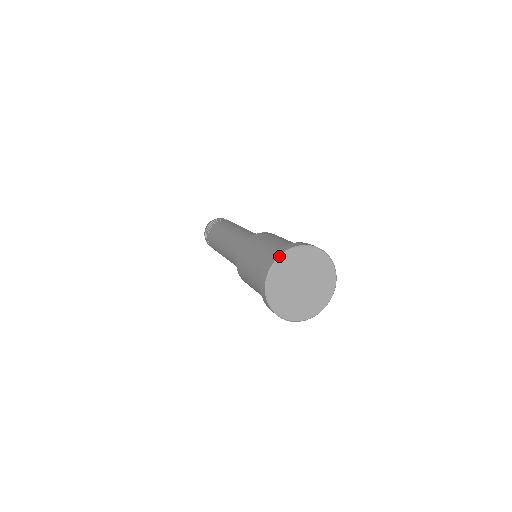
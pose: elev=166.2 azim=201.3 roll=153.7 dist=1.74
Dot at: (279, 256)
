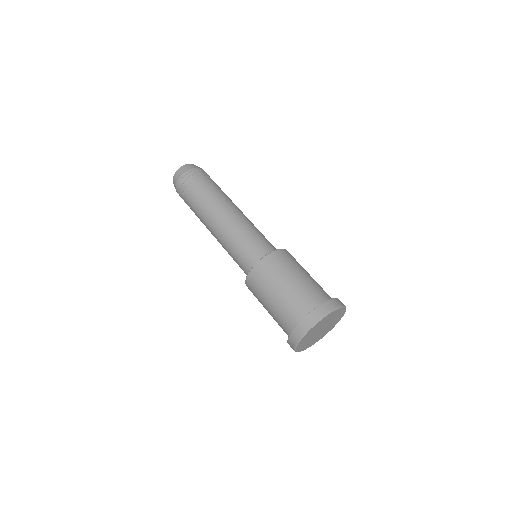
Dot at: (310, 328)
